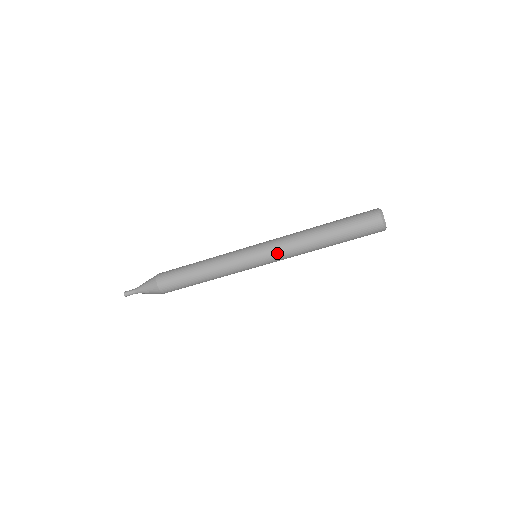
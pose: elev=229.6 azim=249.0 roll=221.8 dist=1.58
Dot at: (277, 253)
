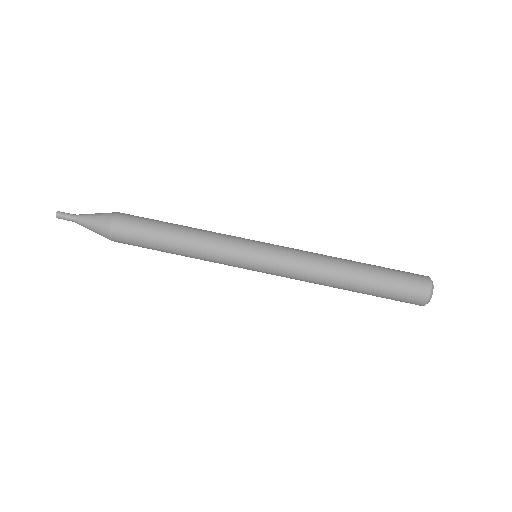
Dot at: (290, 248)
